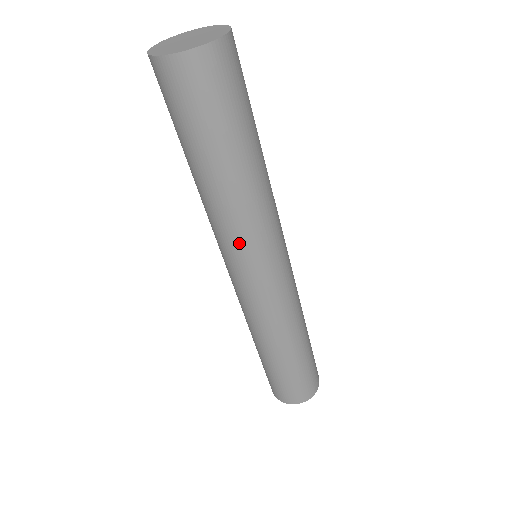
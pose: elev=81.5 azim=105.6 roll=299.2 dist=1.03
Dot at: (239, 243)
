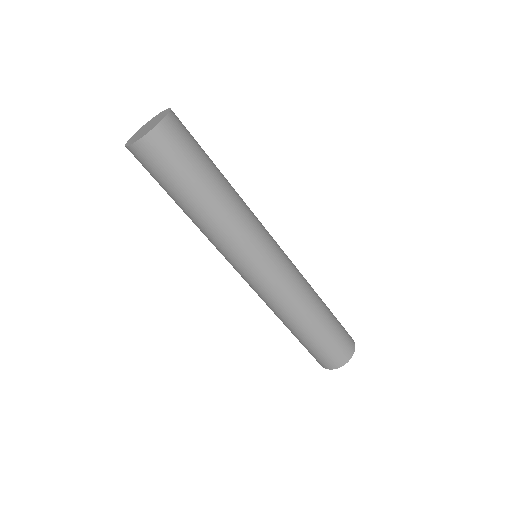
Dot at: (244, 242)
